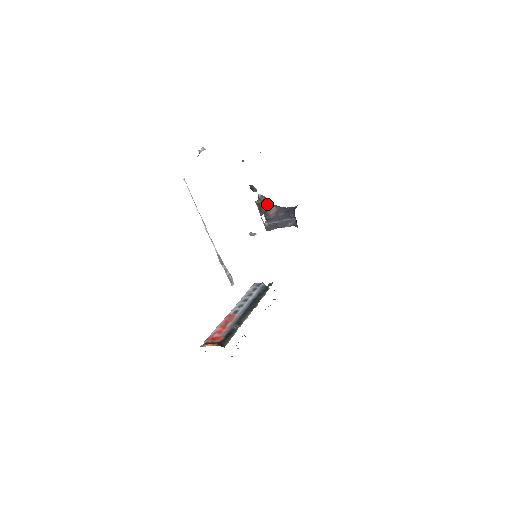
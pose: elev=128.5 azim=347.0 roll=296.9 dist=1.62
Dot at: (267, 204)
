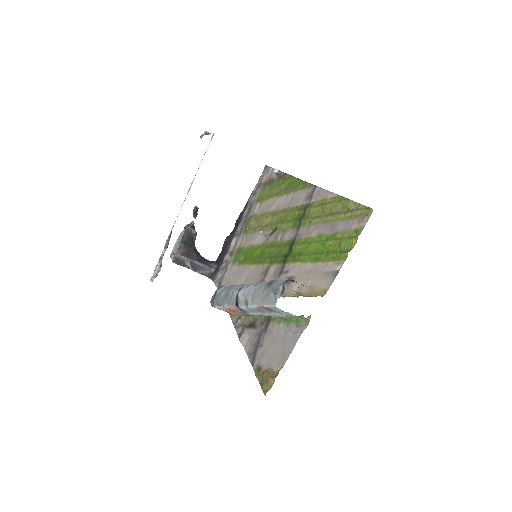
Dot at: (194, 237)
